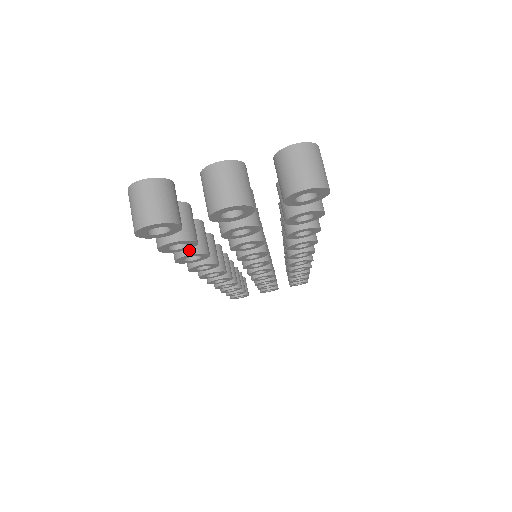
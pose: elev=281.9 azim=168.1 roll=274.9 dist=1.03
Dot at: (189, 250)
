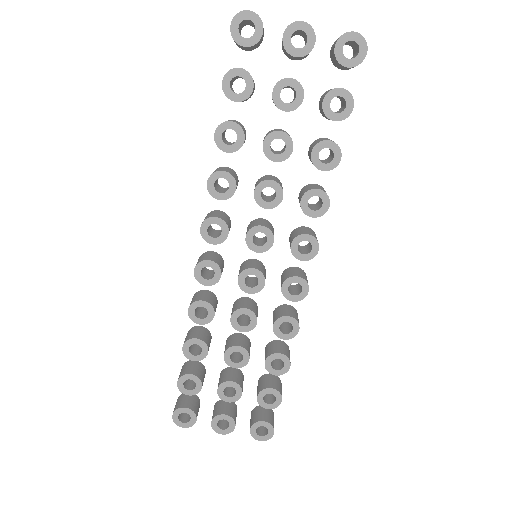
Dot at: (234, 121)
